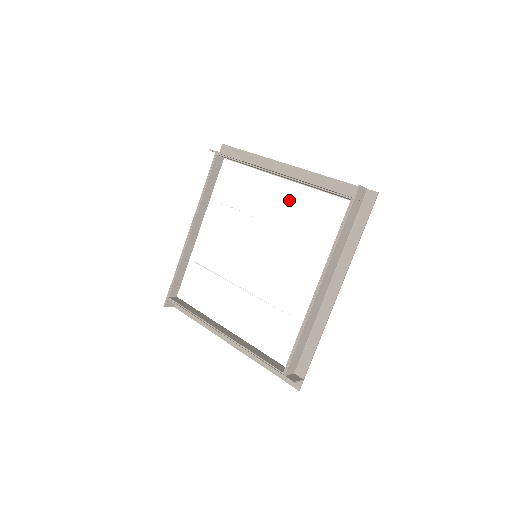
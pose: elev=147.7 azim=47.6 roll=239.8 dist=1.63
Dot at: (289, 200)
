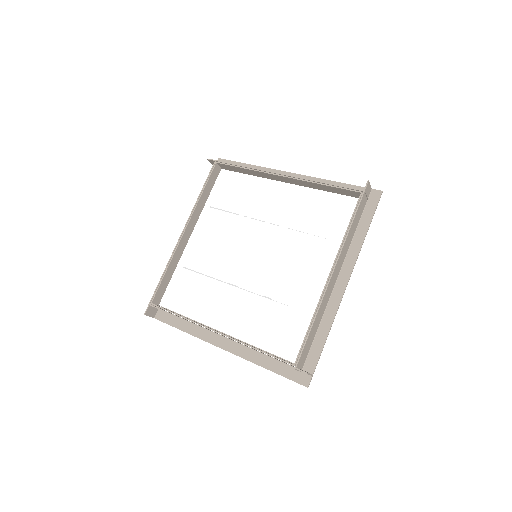
Dot at: (293, 201)
